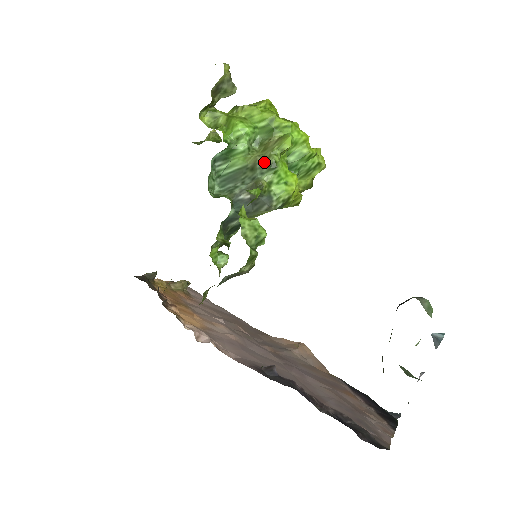
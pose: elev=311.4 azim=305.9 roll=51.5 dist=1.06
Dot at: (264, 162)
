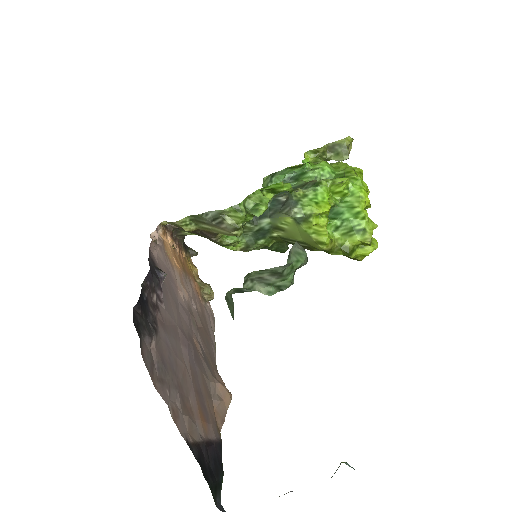
Dot at: (314, 182)
